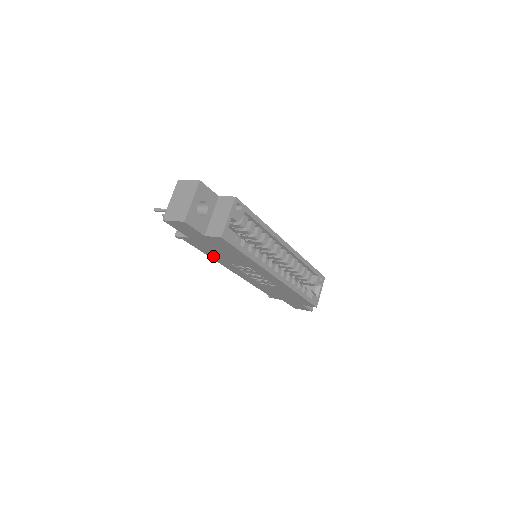
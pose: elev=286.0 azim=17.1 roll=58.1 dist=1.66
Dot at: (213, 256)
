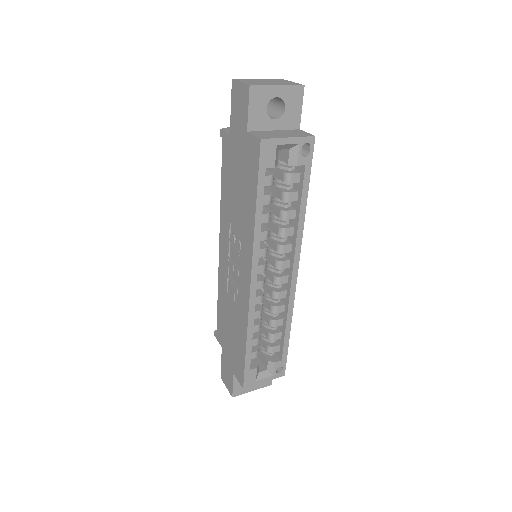
Dot at: (225, 195)
